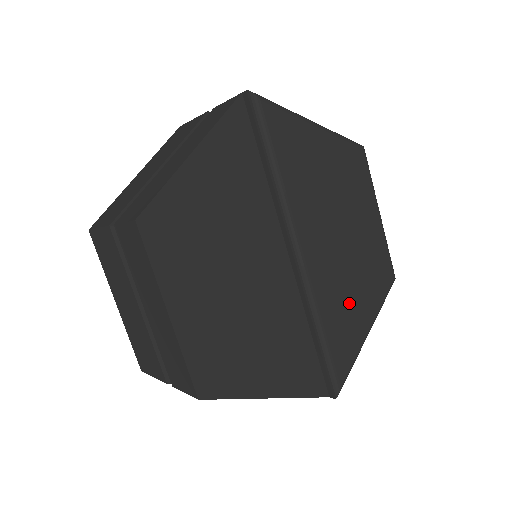
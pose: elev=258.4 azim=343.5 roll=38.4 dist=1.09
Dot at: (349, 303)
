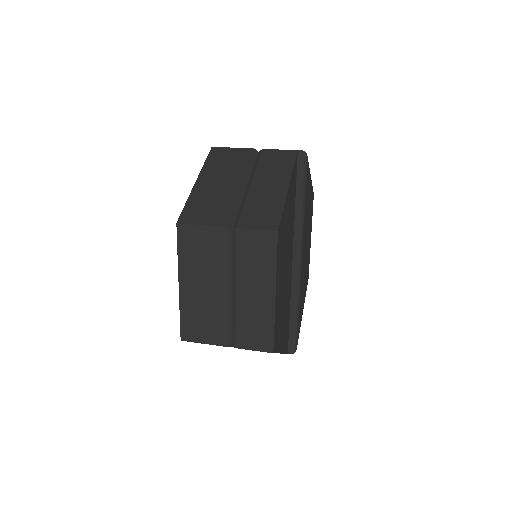
Dot at: (303, 292)
